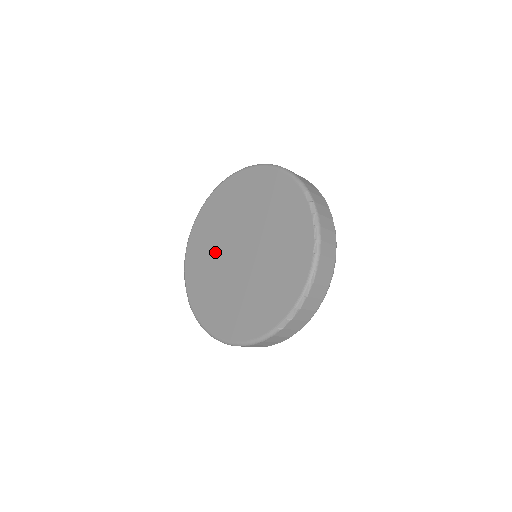
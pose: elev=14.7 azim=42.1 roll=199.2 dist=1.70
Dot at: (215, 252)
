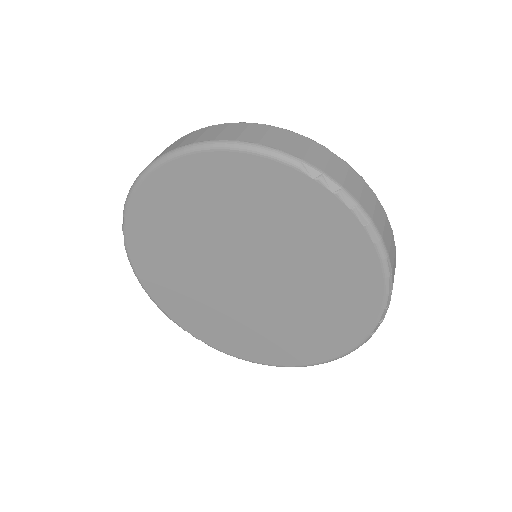
Dot at: (202, 289)
